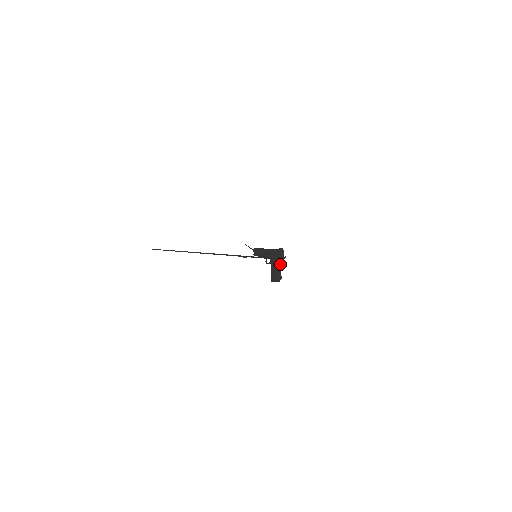
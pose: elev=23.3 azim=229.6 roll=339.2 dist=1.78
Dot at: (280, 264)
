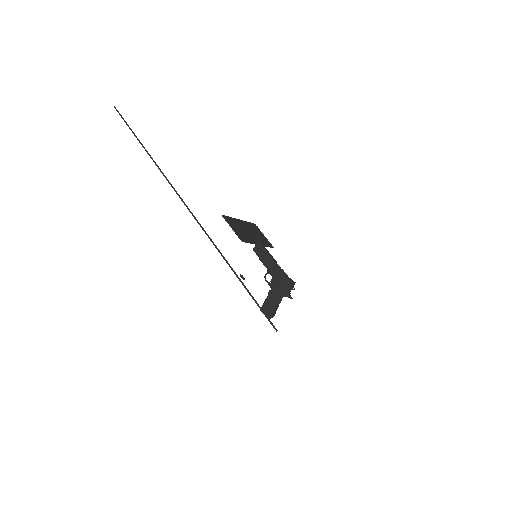
Dot at: occluded
